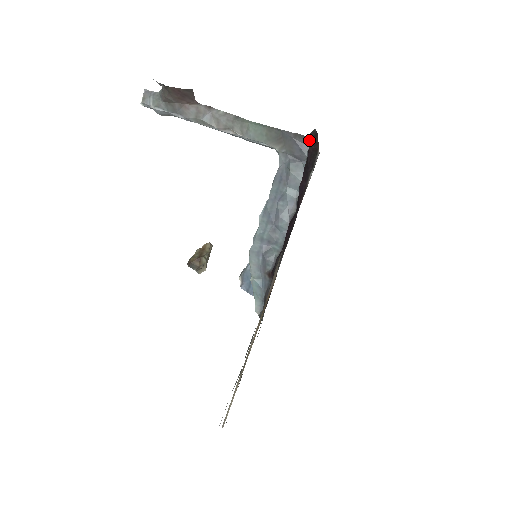
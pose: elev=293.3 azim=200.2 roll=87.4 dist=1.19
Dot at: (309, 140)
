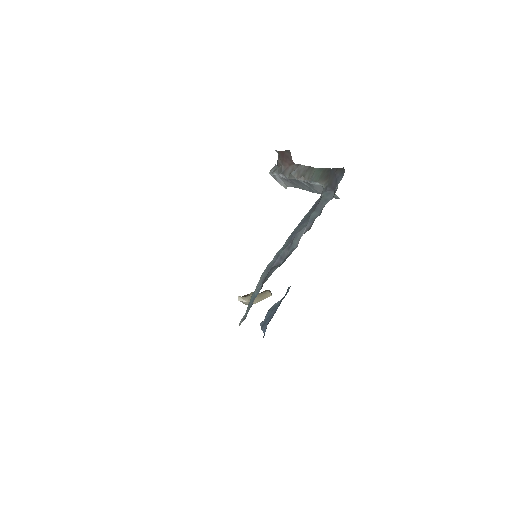
Dot at: occluded
